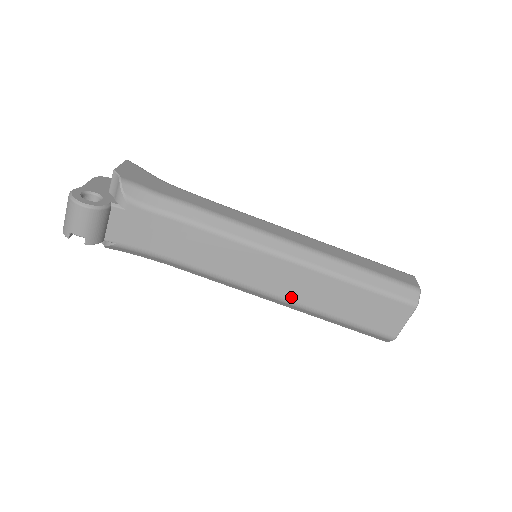
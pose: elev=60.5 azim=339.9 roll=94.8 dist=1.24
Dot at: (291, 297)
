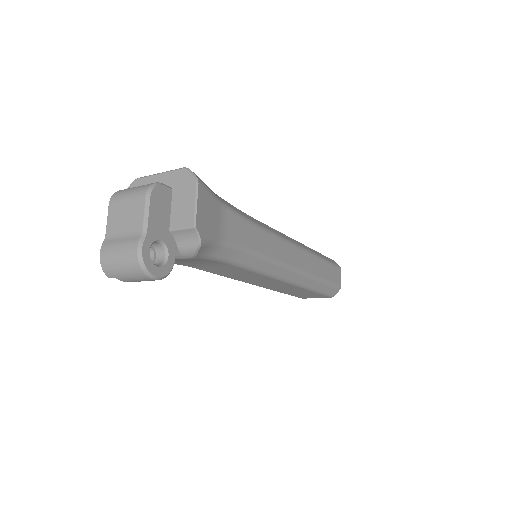
Dot at: (263, 286)
